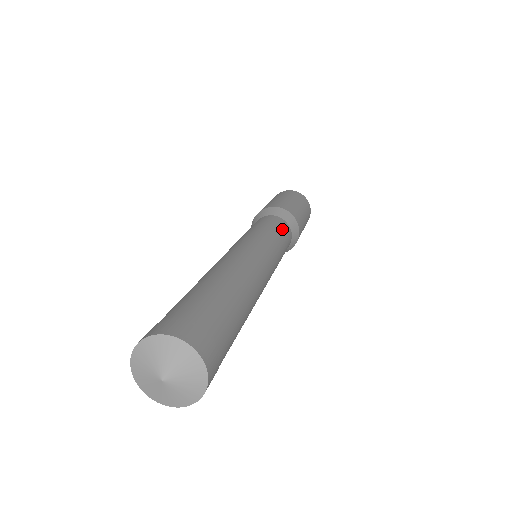
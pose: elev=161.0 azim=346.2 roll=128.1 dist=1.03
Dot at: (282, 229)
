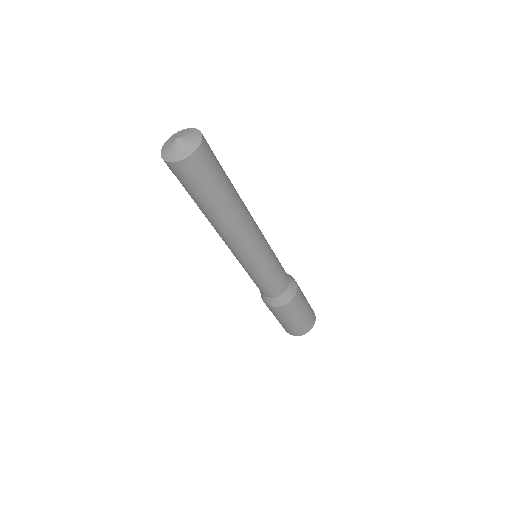
Dot at: (283, 271)
